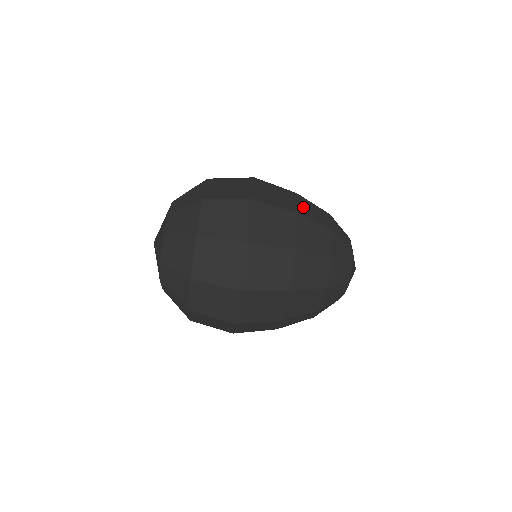
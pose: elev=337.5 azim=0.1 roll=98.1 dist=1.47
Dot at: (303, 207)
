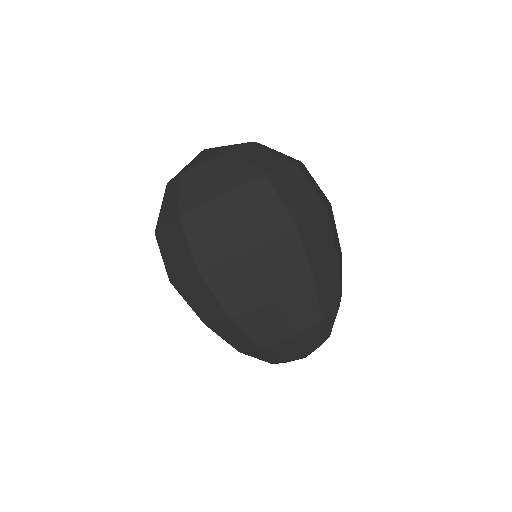
Dot at: occluded
